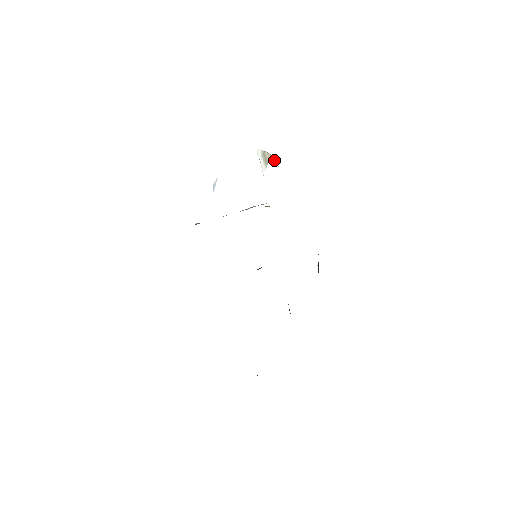
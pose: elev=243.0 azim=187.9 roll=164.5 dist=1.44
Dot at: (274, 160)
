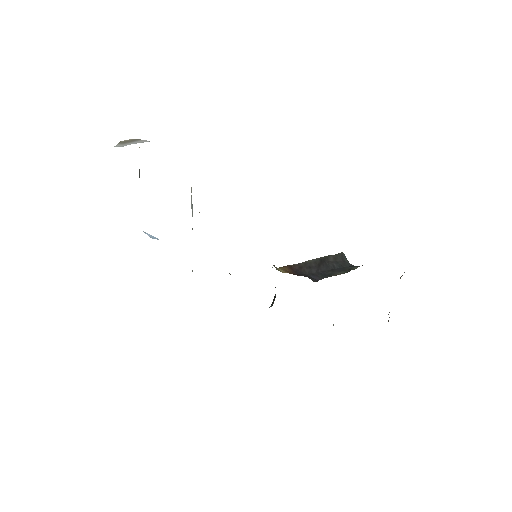
Dot at: occluded
